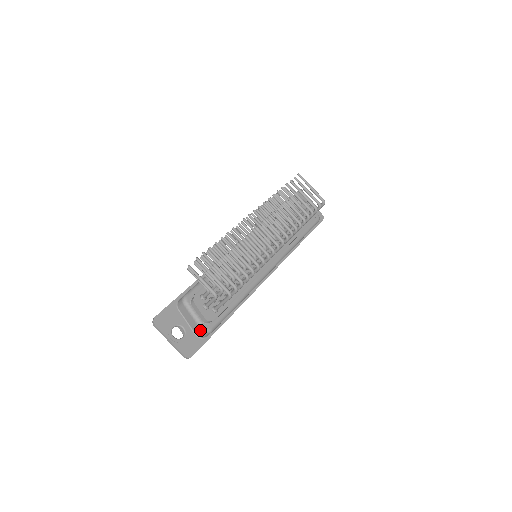
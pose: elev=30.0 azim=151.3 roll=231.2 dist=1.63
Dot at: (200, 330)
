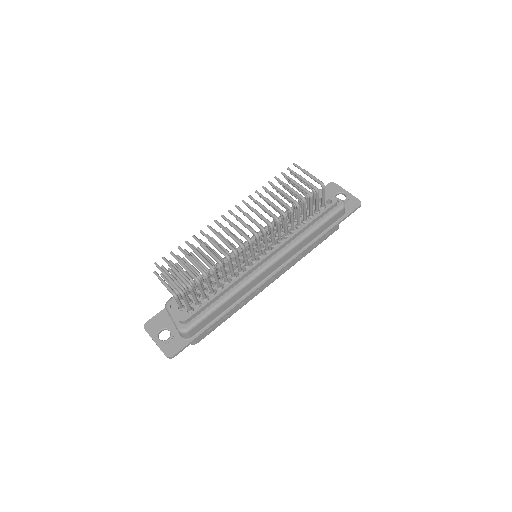
Dot at: (178, 331)
